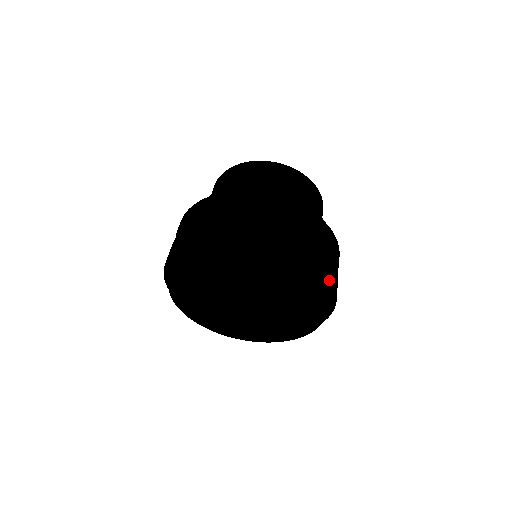
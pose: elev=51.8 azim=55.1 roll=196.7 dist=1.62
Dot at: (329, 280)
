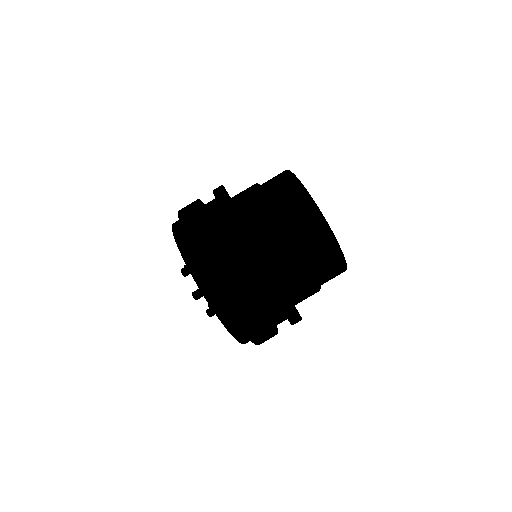
Dot at: occluded
